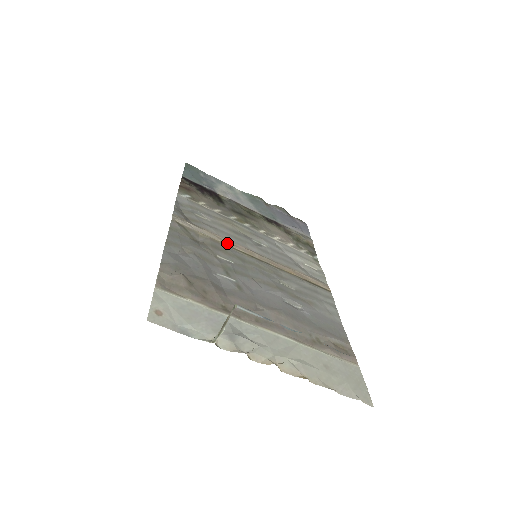
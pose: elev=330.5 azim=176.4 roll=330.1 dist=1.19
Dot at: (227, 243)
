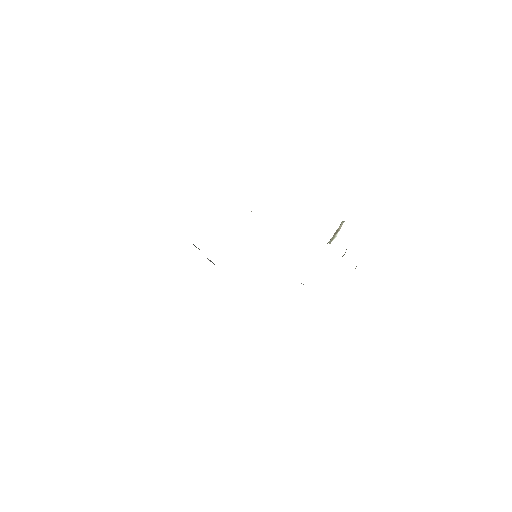
Dot at: occluded
